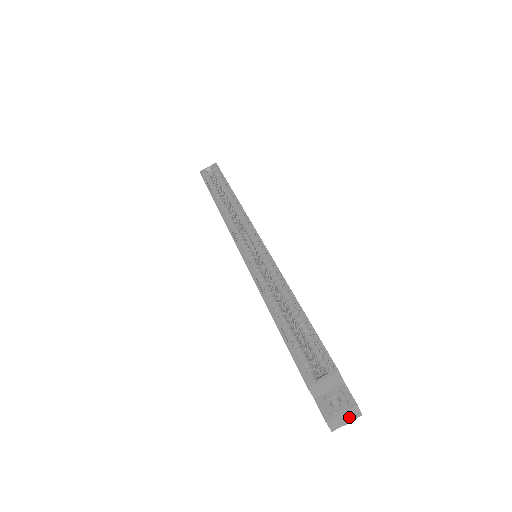
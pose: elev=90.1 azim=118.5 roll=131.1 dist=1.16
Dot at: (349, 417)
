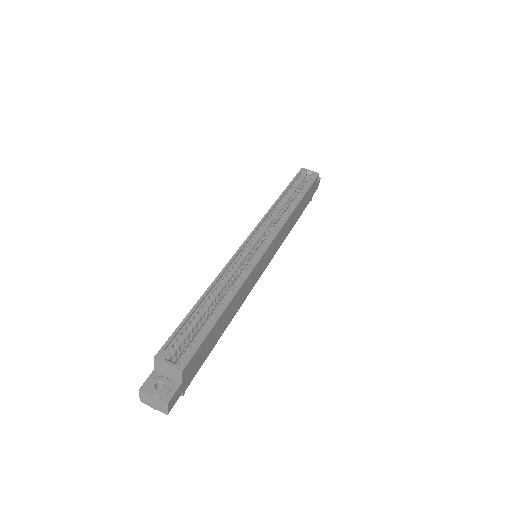
Dot at: (157, 405)
